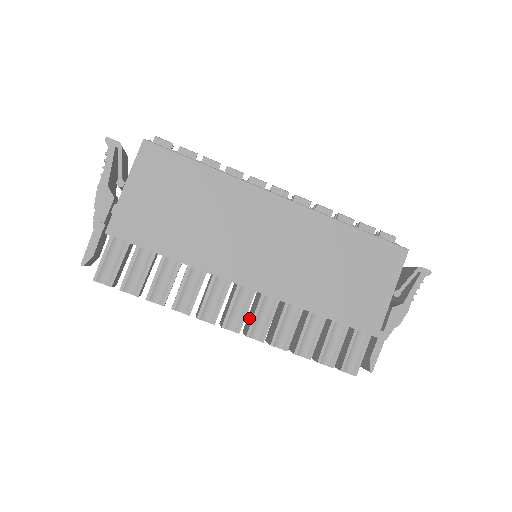
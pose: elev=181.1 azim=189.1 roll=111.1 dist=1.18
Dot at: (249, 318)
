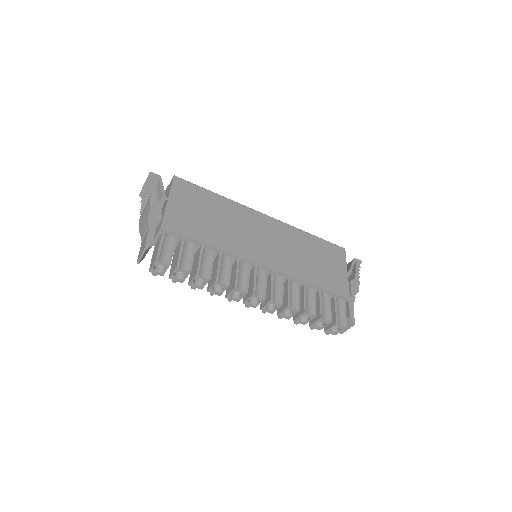
Dot at: occluded
